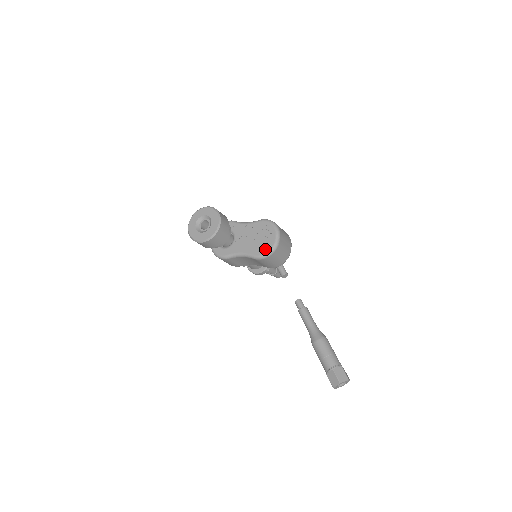
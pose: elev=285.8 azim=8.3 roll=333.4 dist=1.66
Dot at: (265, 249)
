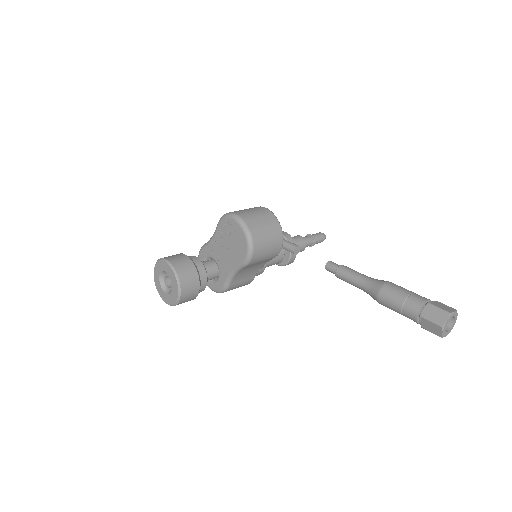
Dot at: (243, 249)
